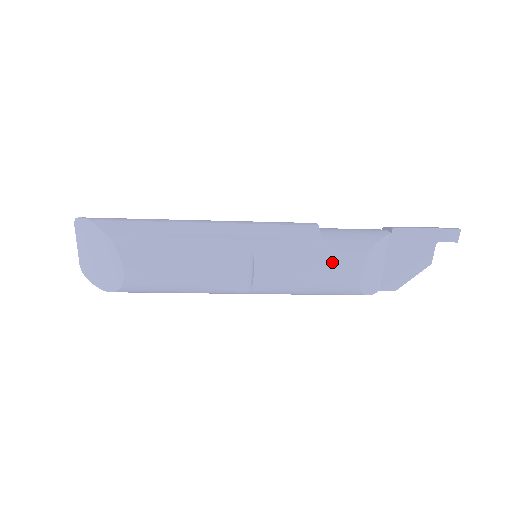
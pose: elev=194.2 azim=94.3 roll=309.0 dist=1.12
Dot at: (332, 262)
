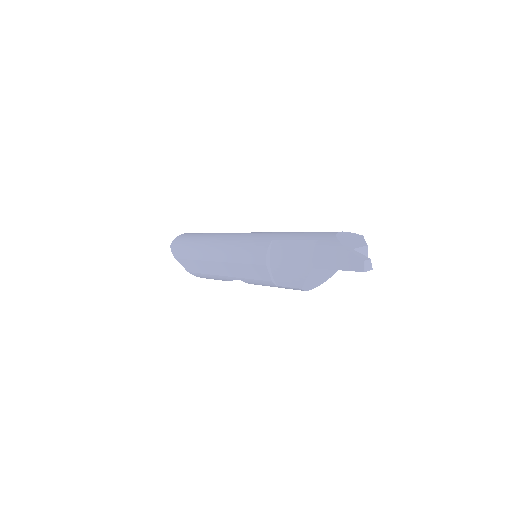
Dot at: occluded
